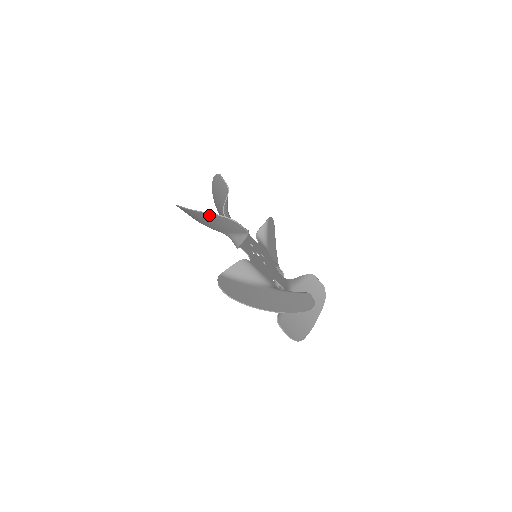
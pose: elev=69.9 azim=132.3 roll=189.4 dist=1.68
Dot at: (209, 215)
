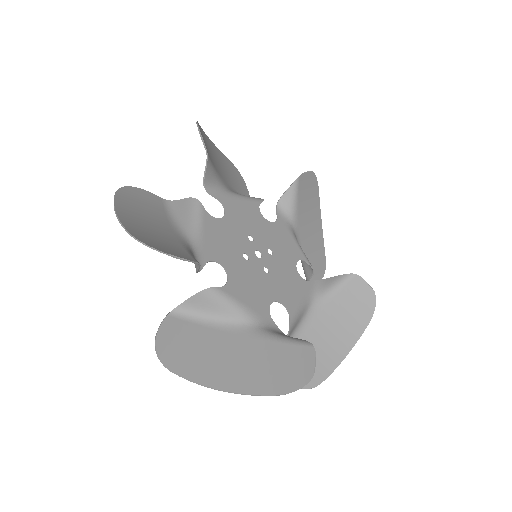
Dot at: (132, 233)
